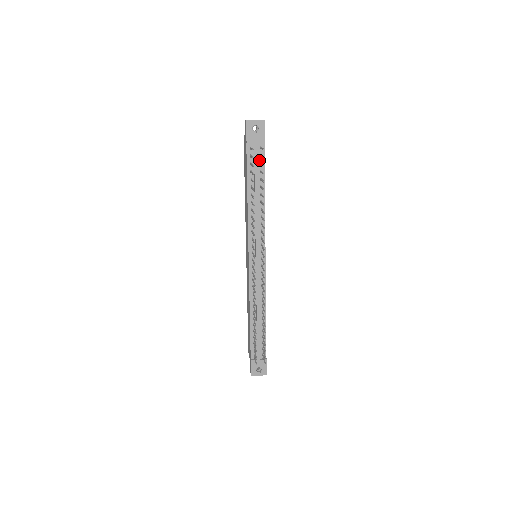
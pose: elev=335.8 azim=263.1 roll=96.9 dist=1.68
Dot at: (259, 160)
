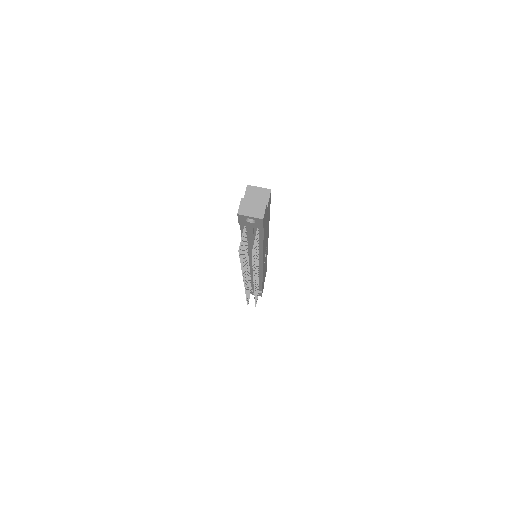
Dot at: occluded
